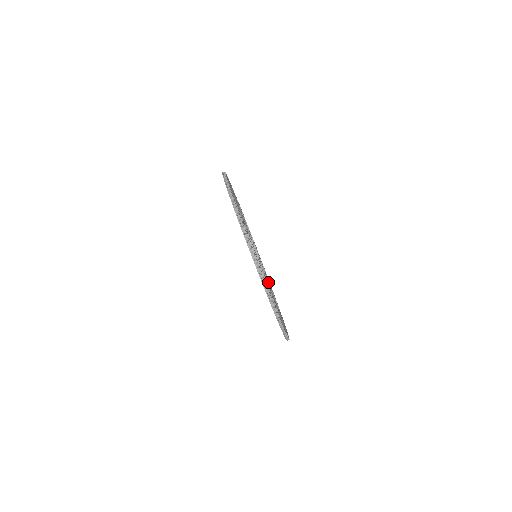
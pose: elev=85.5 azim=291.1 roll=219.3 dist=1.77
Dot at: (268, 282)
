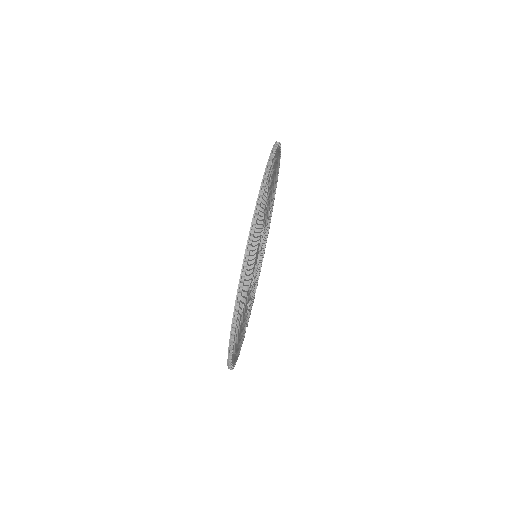
Dot at: (250, 296)
